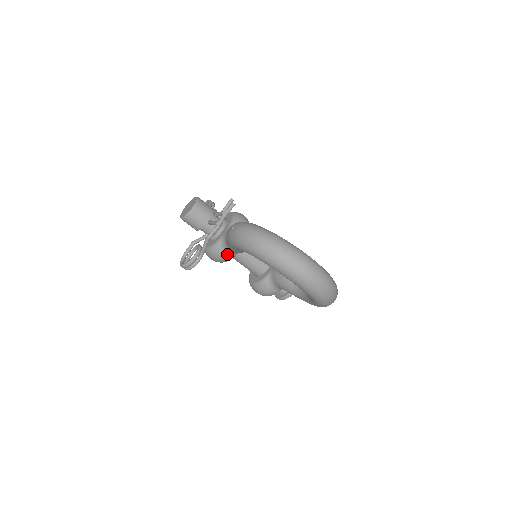
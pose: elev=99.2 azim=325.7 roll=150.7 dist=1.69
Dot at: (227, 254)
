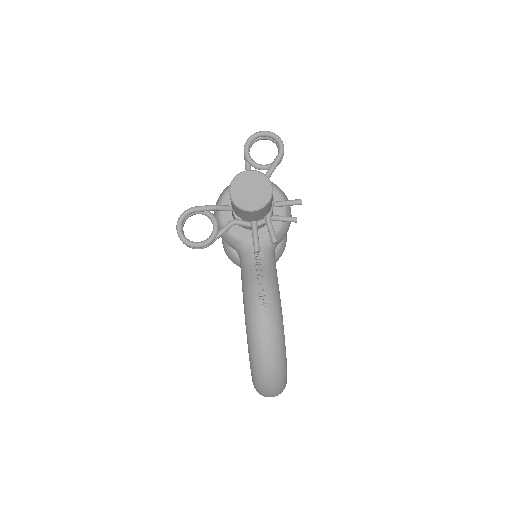
Dot at: (233, 248)
